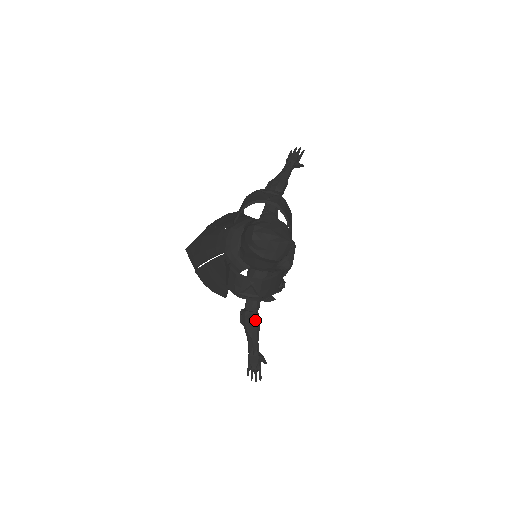
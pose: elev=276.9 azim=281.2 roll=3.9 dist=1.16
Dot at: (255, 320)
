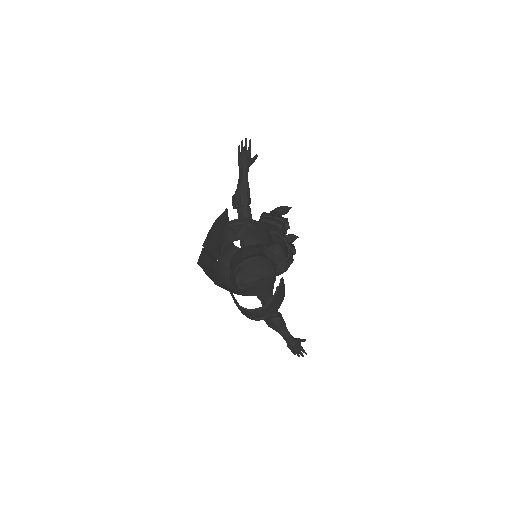
Dot at: (278, 323)
